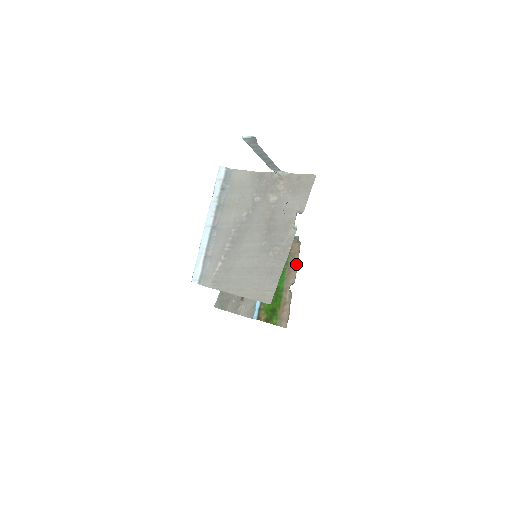
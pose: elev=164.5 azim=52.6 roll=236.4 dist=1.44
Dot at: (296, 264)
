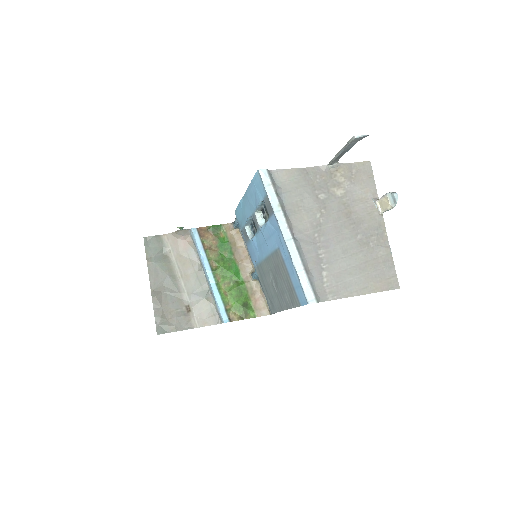
Dot at: (244, 251)
